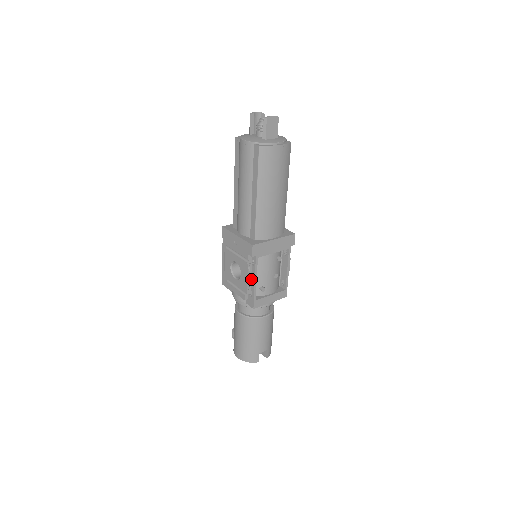
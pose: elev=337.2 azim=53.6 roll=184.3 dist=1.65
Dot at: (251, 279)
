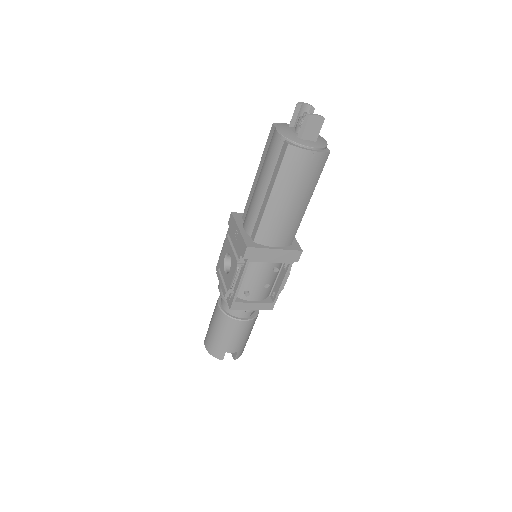
Dot at: (237, 279)
